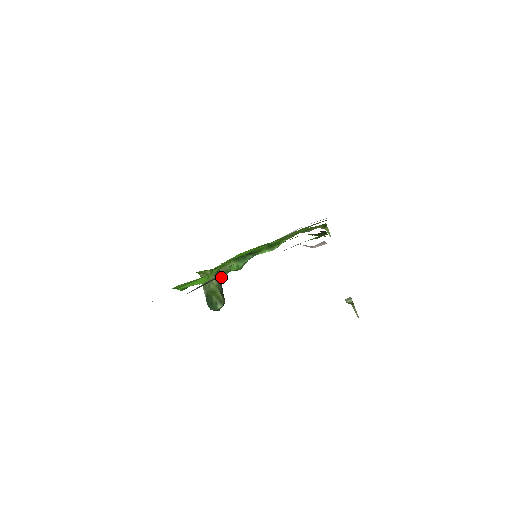
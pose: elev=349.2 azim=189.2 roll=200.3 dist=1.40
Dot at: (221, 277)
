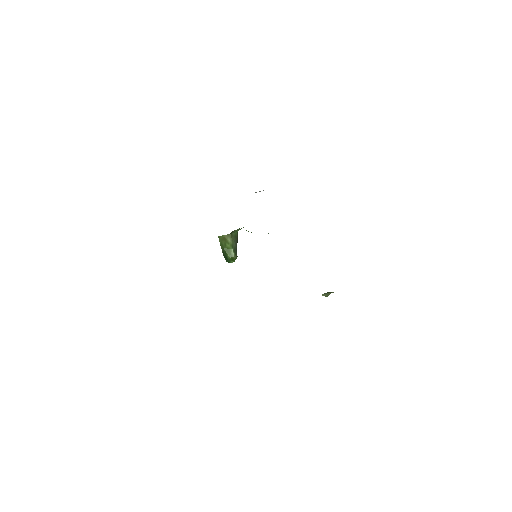
Dot at: (237, 231)
